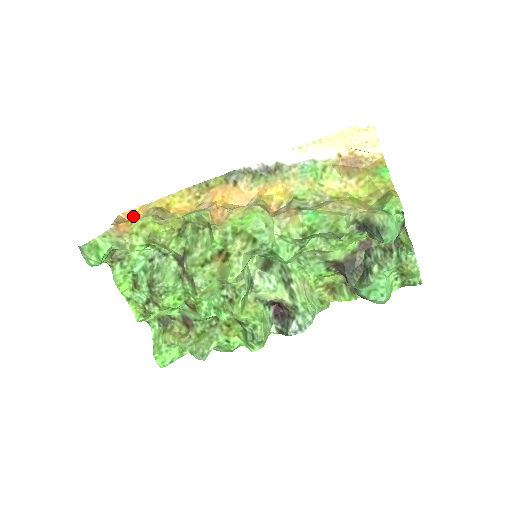
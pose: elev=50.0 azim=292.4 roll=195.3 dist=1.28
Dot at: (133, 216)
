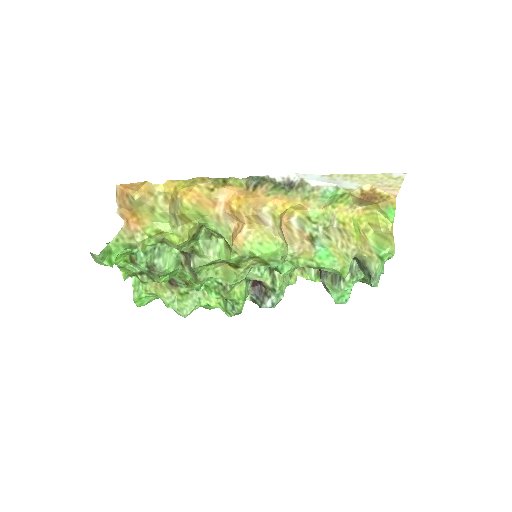
Dot at: (132, 187)
